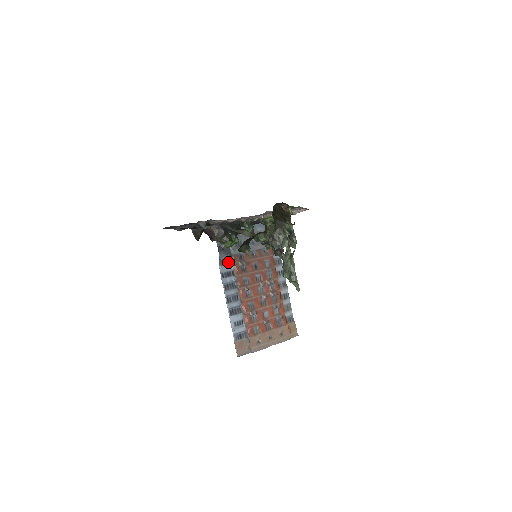
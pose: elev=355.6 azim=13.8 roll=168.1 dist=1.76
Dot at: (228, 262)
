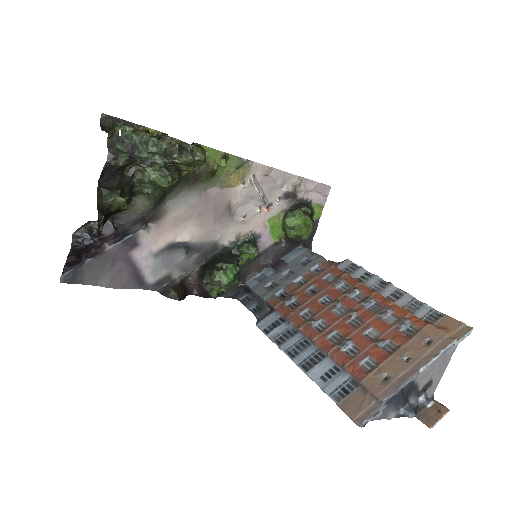
Dot at: (268, 314)
